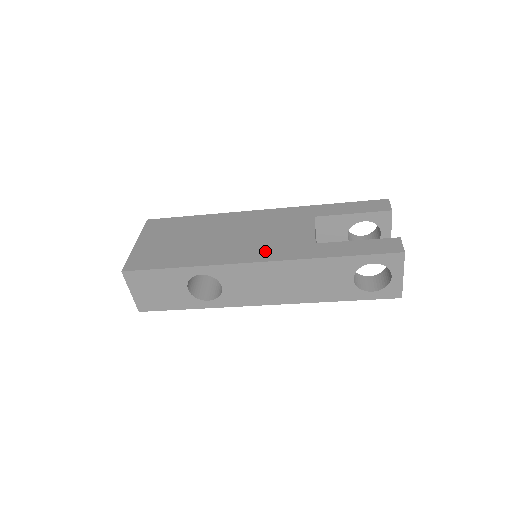
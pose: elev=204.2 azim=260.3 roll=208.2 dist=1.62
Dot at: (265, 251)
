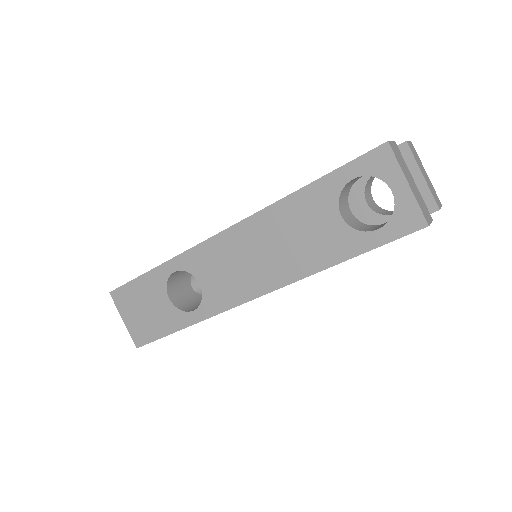
Dot at: occluded
